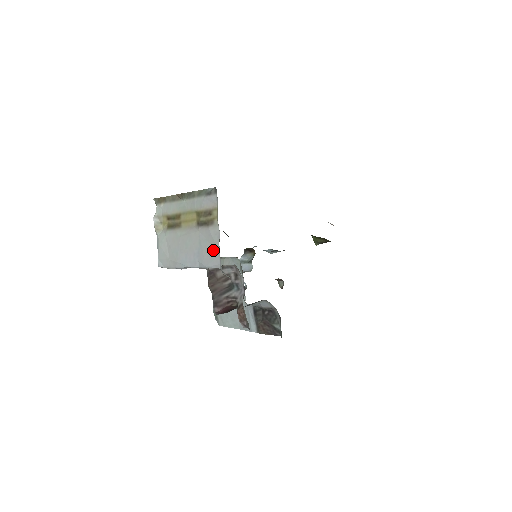
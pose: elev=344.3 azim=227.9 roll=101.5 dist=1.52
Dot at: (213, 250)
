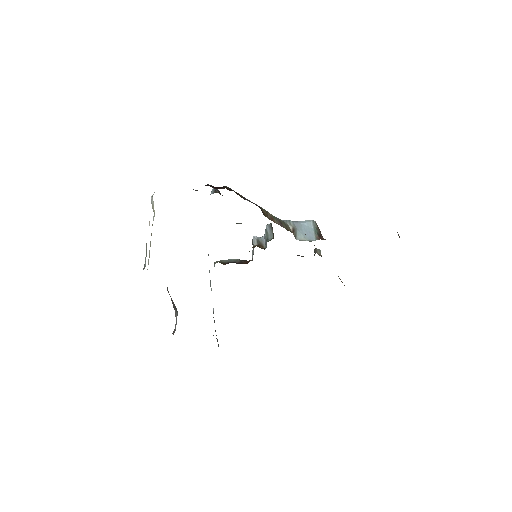
Dot at: occluded
